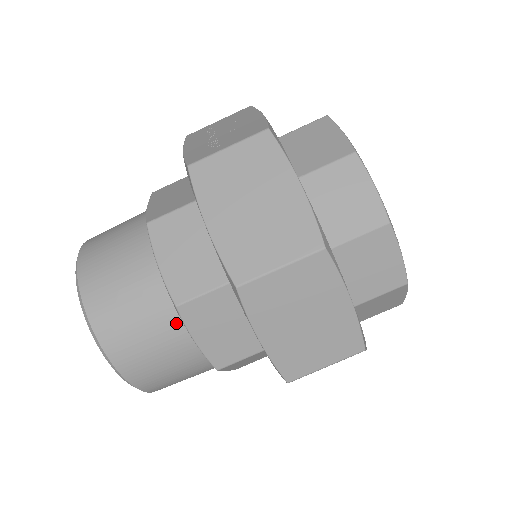
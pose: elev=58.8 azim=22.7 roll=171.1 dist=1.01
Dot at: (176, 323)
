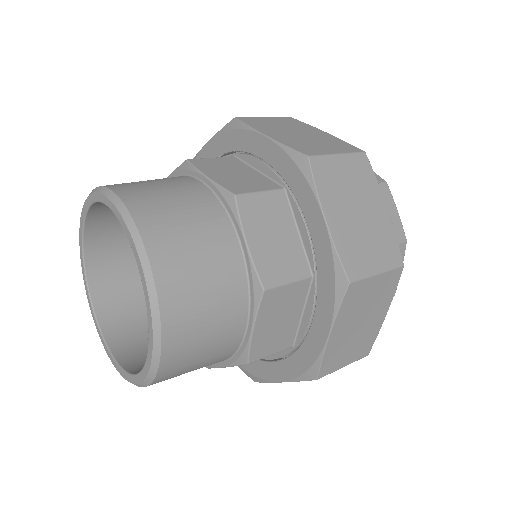
Dot at: (225, 225)
